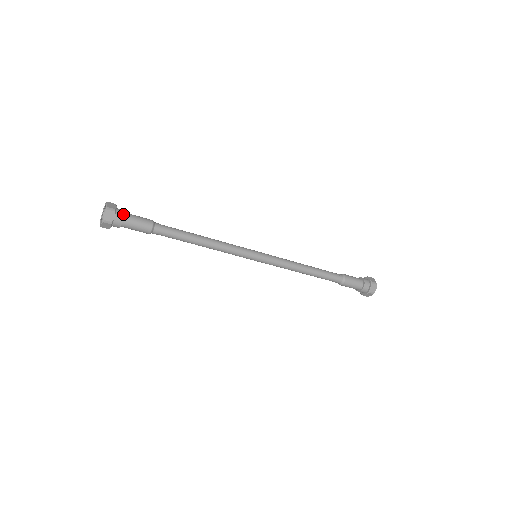
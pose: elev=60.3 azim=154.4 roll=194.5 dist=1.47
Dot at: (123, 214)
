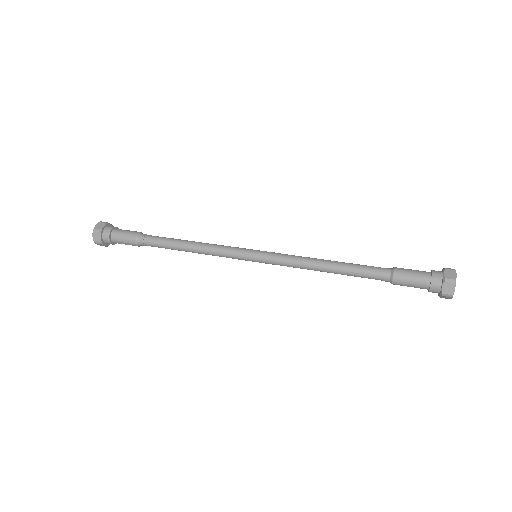
Dot at: (109, 232)
